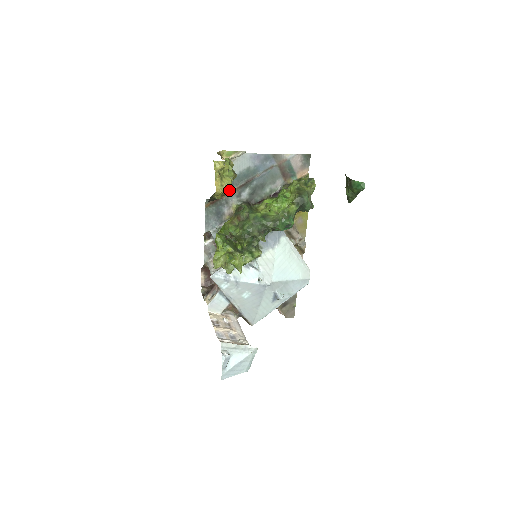
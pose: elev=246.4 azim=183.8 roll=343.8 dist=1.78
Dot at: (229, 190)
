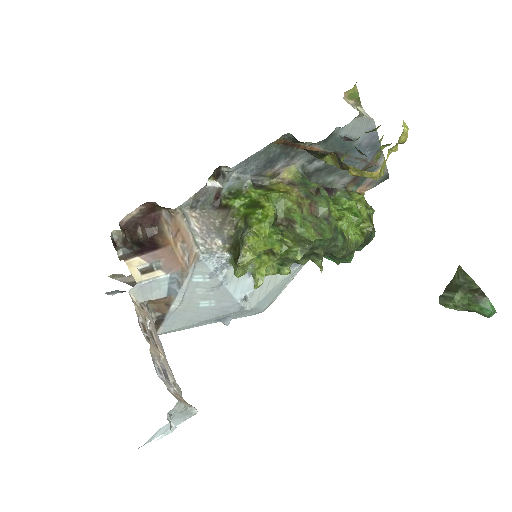
Dot at: occluded
